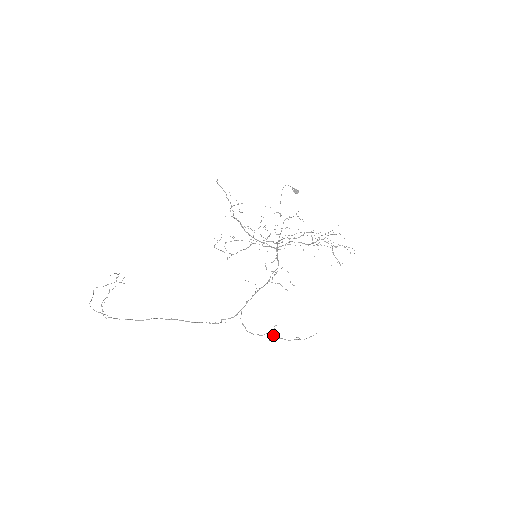
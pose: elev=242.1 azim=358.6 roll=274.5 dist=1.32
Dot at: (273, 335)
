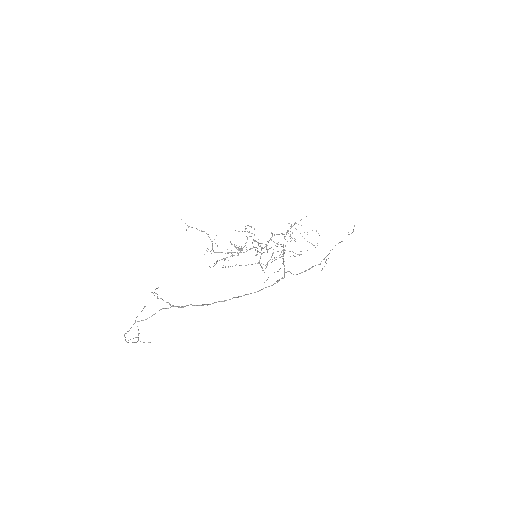
Dot at: (328, 254)
